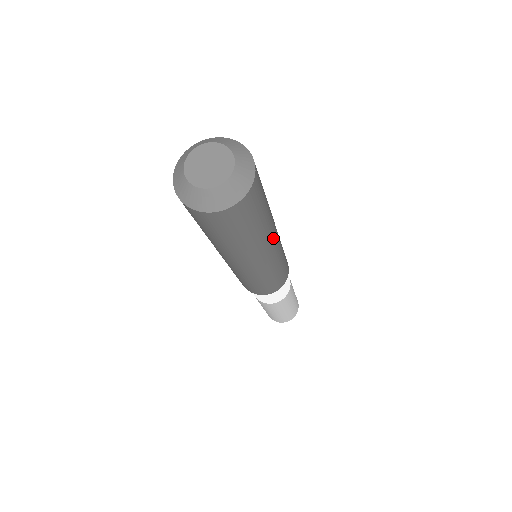
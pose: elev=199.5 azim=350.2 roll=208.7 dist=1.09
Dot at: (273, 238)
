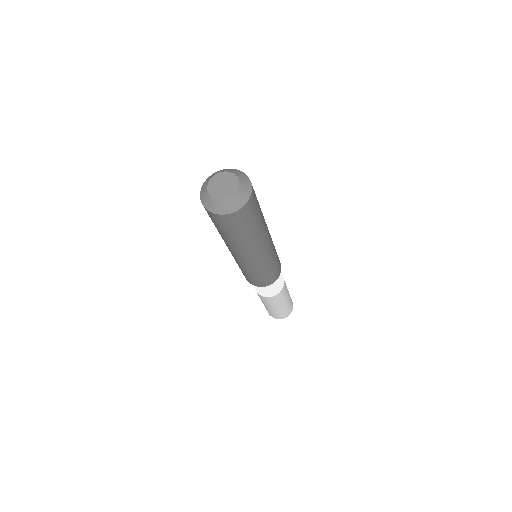
Dot at: (267, 235)
